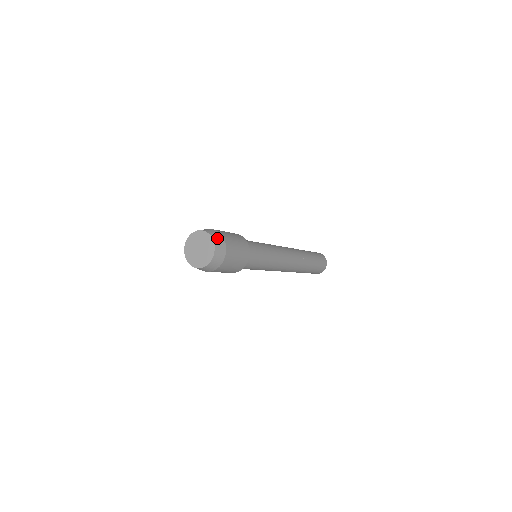
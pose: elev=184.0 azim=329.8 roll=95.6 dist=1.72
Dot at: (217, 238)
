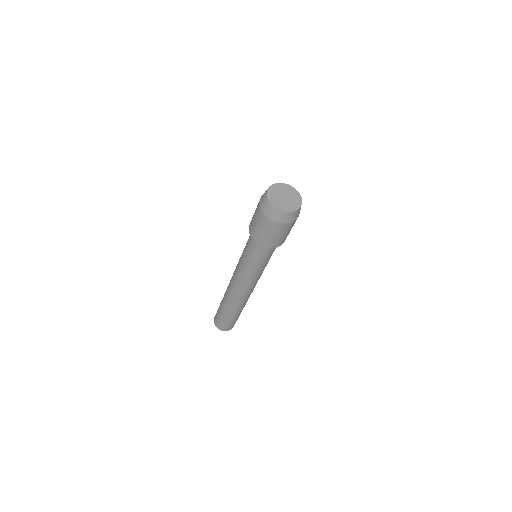
Dot at: occluded
